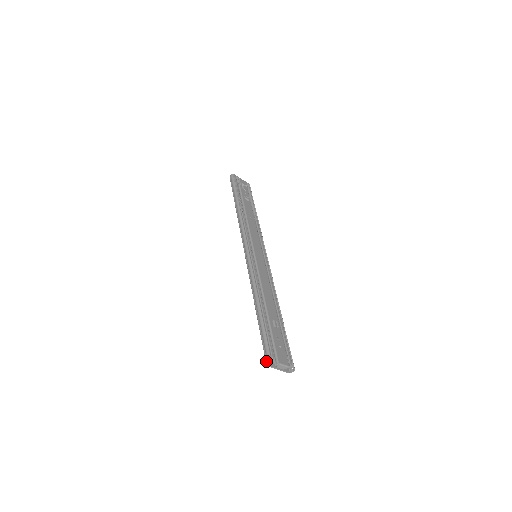
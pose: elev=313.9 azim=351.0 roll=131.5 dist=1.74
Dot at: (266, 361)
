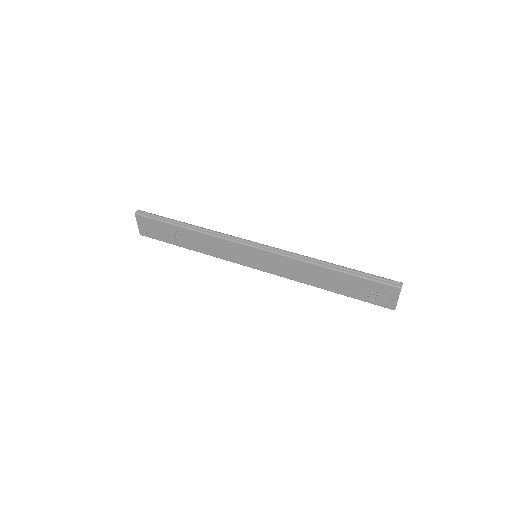
Dot at: (398, 285)
